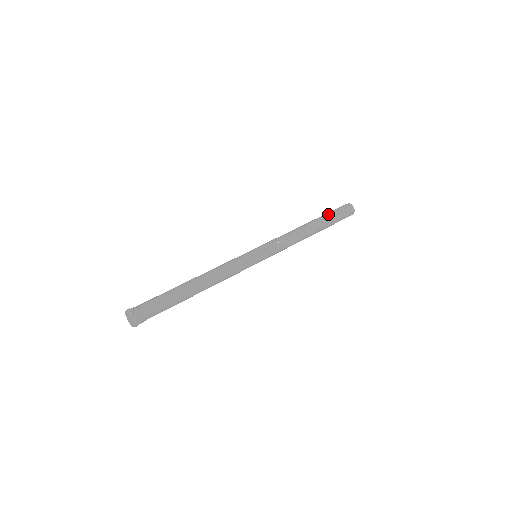
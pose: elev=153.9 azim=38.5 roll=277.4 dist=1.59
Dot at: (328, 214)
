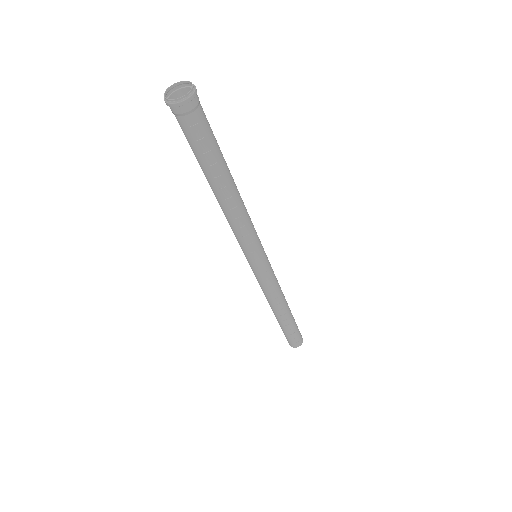
Dot at: occluded
